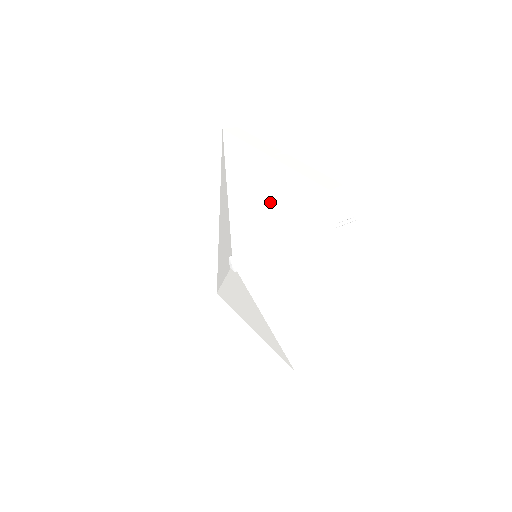
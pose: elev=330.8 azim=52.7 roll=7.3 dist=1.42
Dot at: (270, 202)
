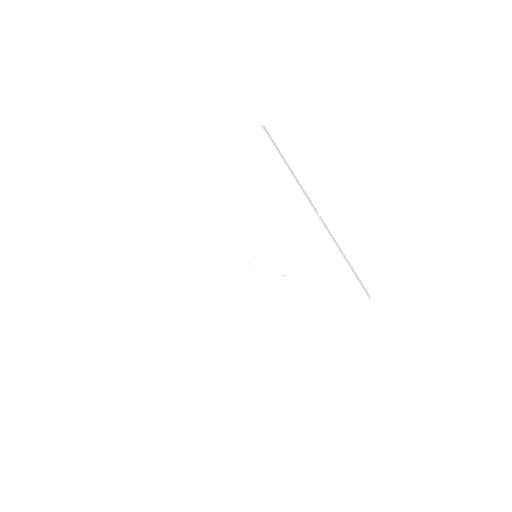
Dot at: (231, 188)
